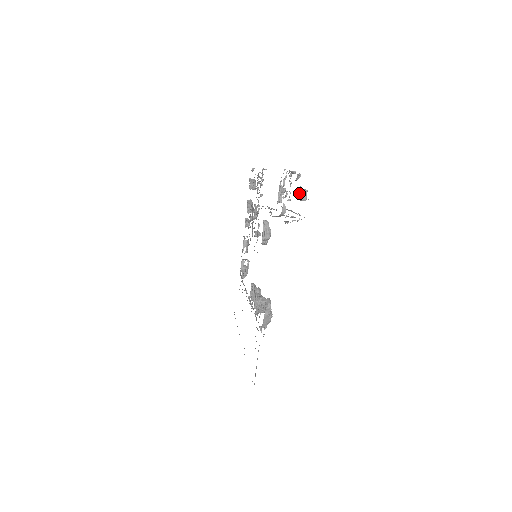
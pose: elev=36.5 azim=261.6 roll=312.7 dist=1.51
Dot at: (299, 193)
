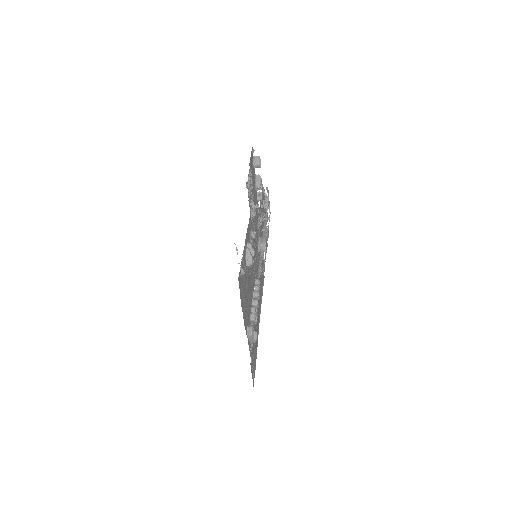
Dot at: (259, 247)
